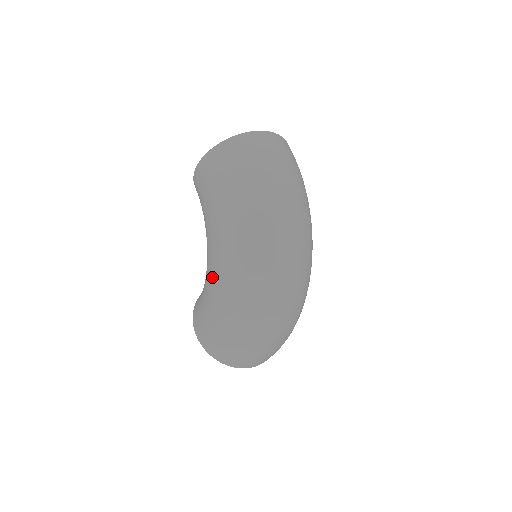
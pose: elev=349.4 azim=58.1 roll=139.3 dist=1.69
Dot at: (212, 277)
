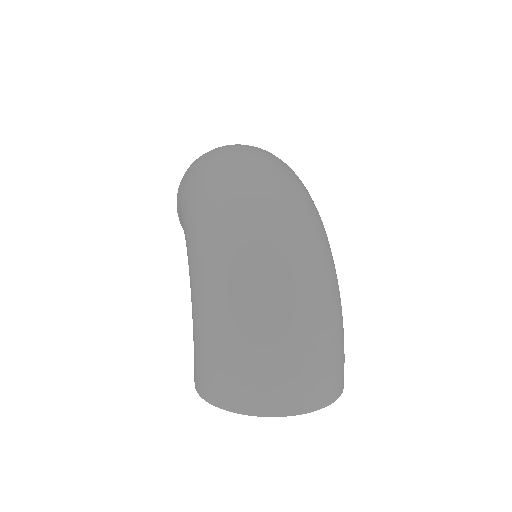
Dot at: (189, 269)
